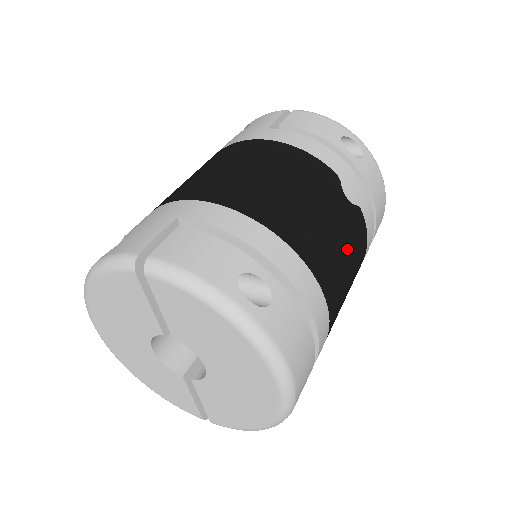
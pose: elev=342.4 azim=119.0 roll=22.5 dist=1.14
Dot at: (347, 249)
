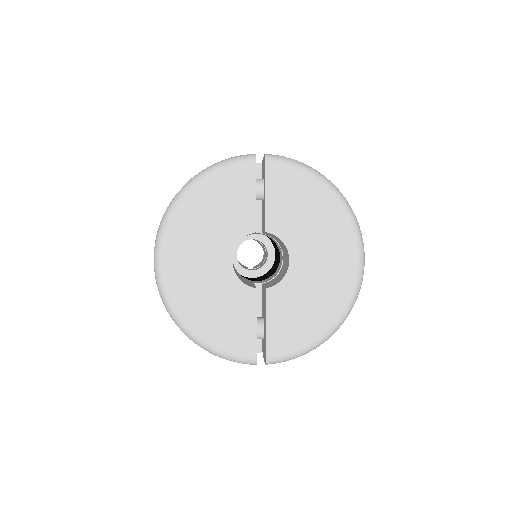
Dot at: occluded
